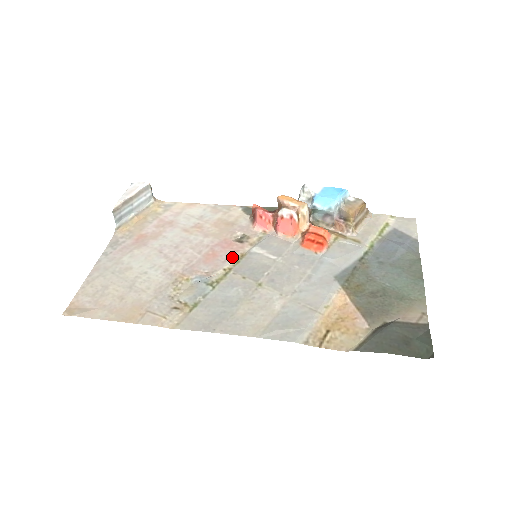
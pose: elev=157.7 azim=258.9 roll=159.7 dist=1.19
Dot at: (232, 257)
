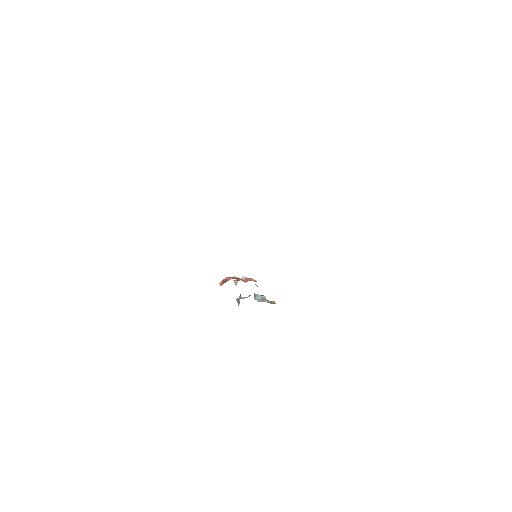
Dot at: occluded
